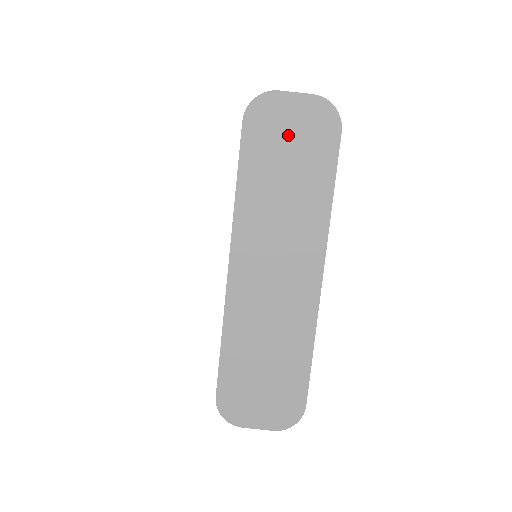
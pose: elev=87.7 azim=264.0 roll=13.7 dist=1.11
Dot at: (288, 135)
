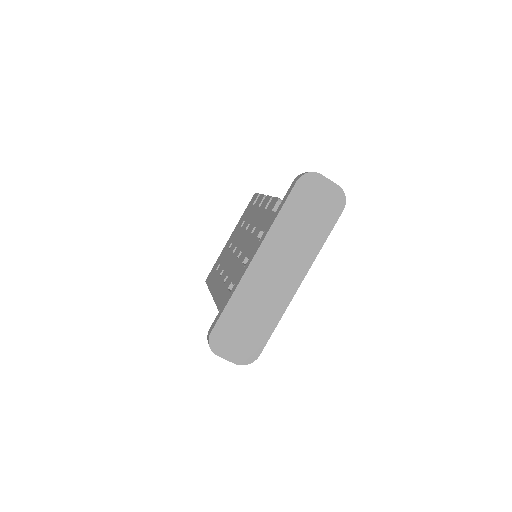
Dot at: (316, 200)
